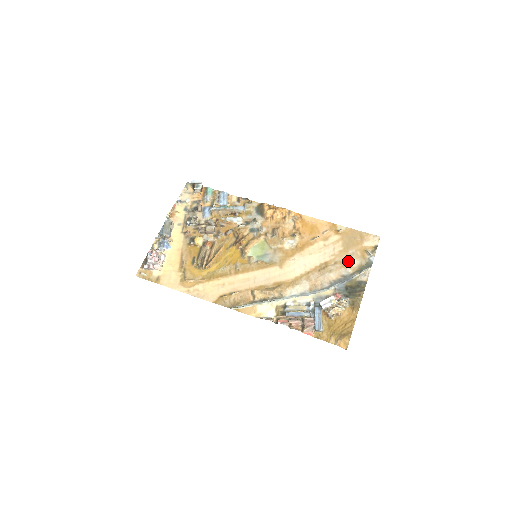
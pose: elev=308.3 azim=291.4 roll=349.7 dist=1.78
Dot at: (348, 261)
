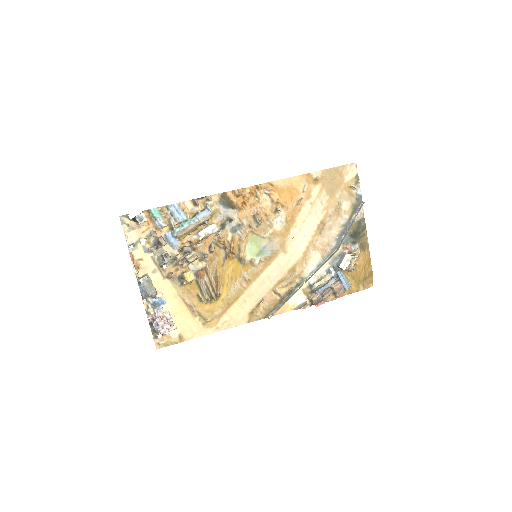
Dot at: (340, 208)
